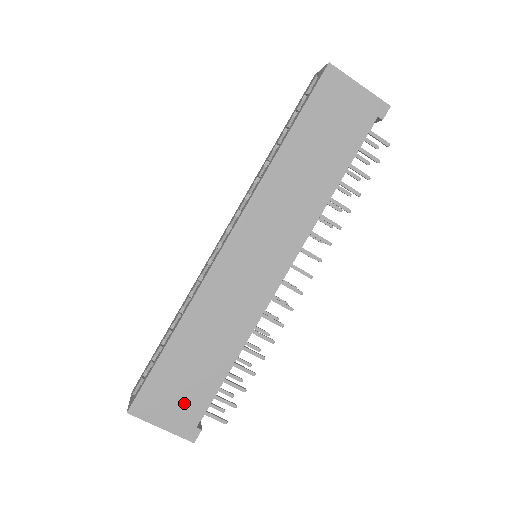
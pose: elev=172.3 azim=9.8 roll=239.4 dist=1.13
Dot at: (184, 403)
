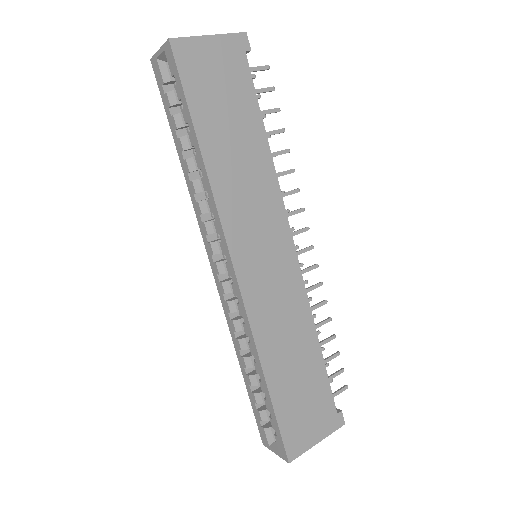
Dot at: (316, 410)
